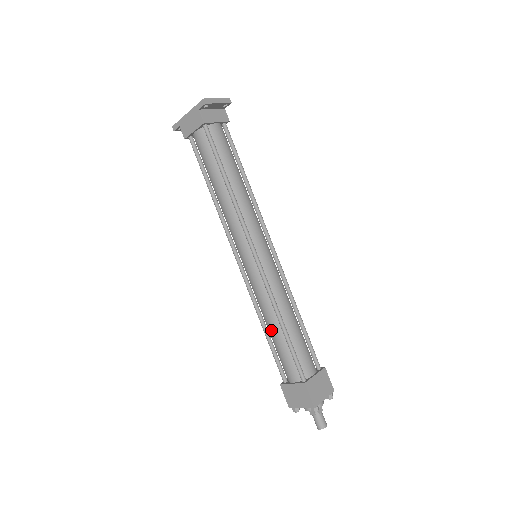
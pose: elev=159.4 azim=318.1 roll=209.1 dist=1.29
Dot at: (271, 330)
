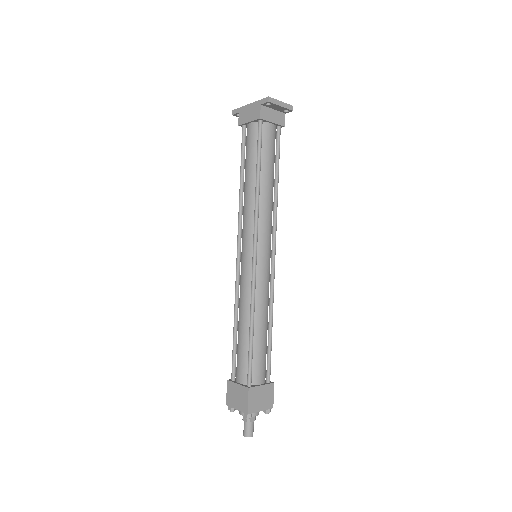
Dot at: (240, 327)
